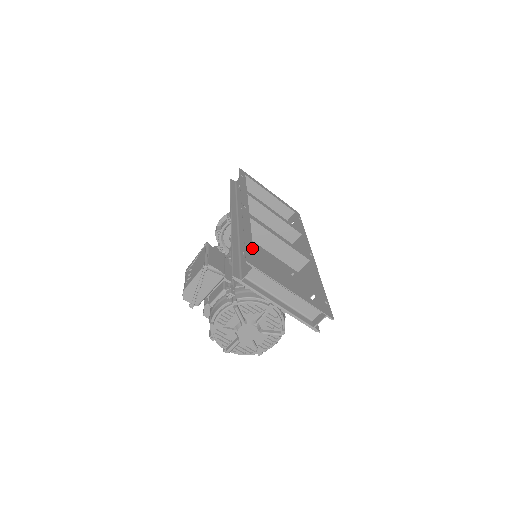
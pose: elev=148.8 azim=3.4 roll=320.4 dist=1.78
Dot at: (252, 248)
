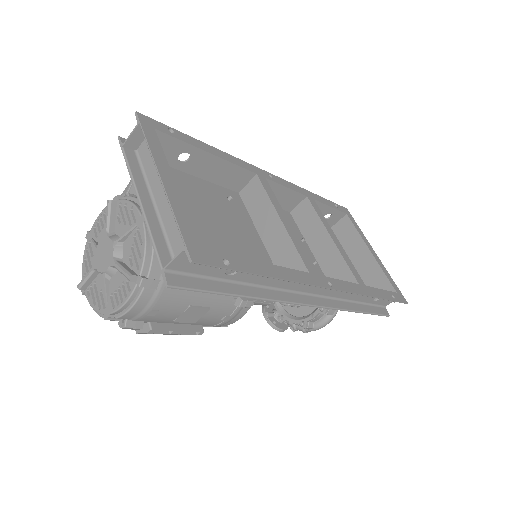
Dot at: (184, 140)
